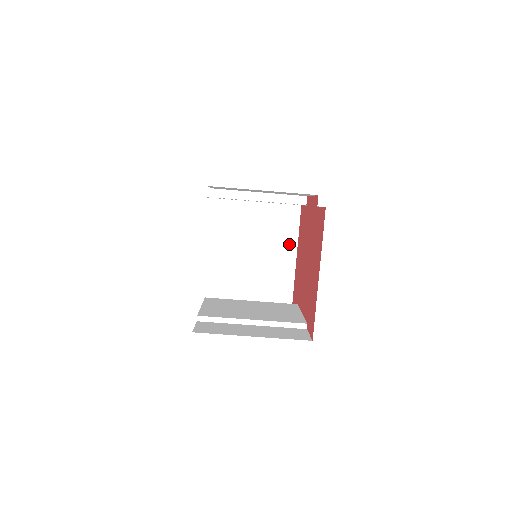
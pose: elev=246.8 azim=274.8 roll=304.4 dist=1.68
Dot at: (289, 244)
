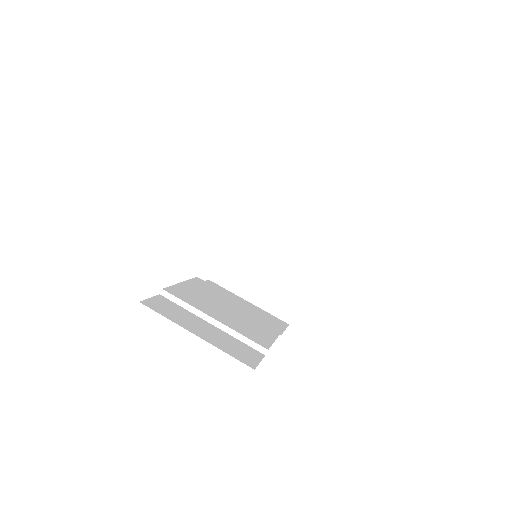
Dot at: (311, 261)
